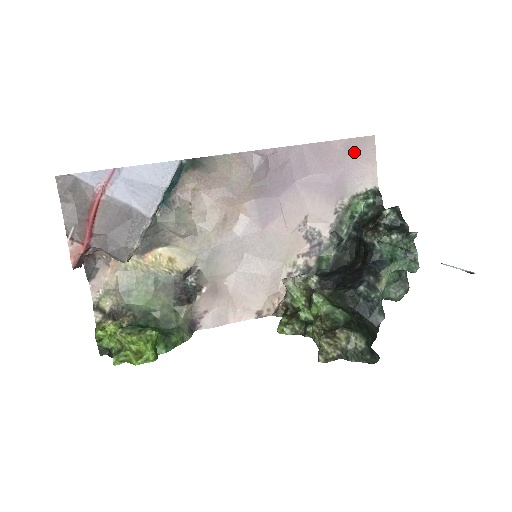
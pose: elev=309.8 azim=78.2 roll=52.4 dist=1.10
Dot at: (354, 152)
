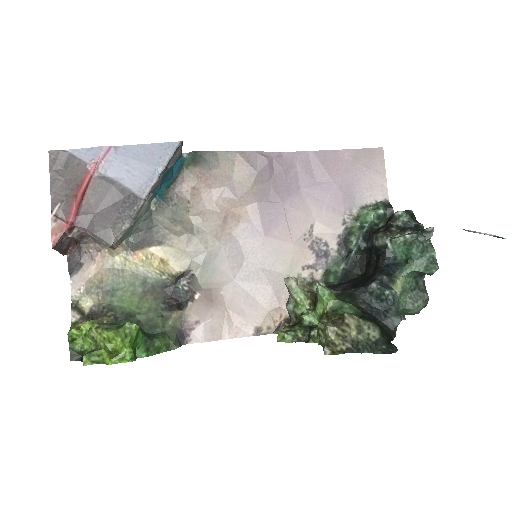
Dot at: (362, 163)
